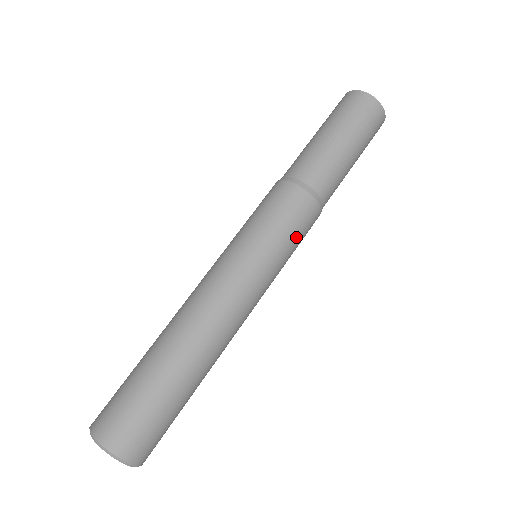
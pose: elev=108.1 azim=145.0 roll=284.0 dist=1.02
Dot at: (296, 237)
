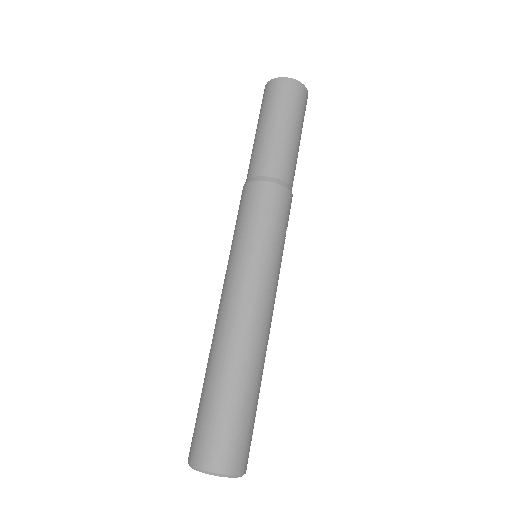
Dot at: (280, 223)
